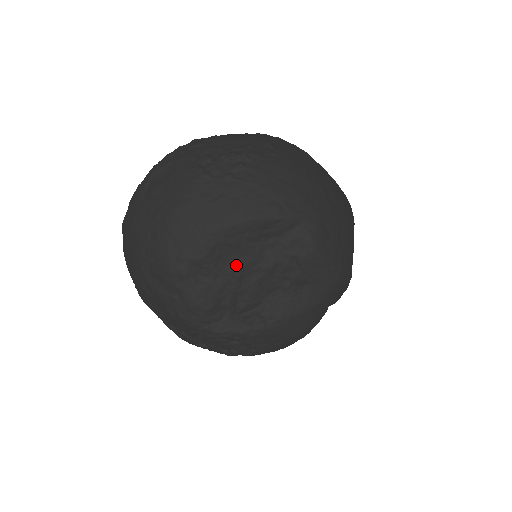
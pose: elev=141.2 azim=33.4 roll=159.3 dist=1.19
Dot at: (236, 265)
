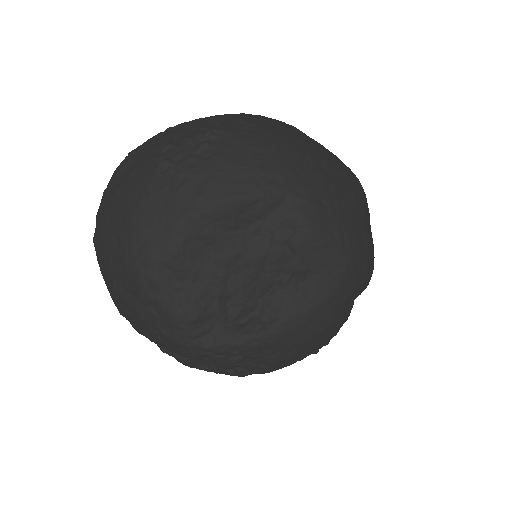
Dot at: (216, 262)
